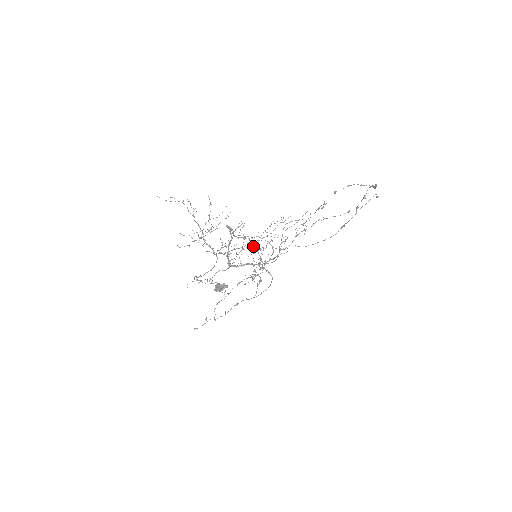
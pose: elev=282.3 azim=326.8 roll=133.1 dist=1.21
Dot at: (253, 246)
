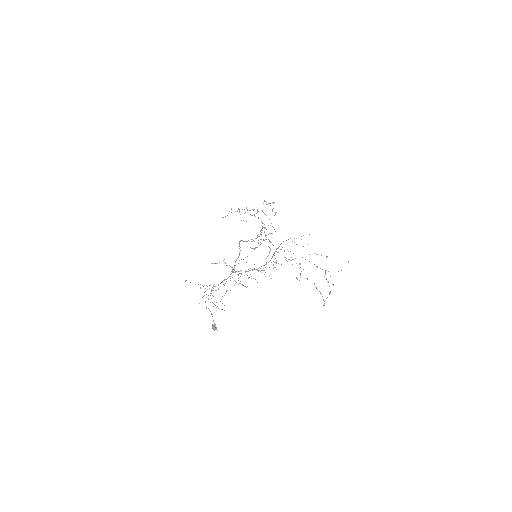
Dot at: (245, 286)
